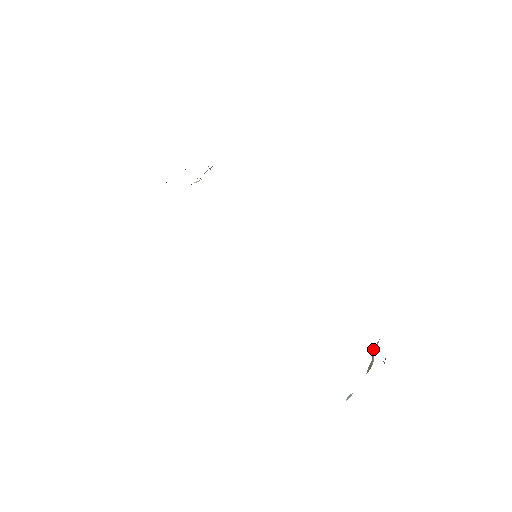
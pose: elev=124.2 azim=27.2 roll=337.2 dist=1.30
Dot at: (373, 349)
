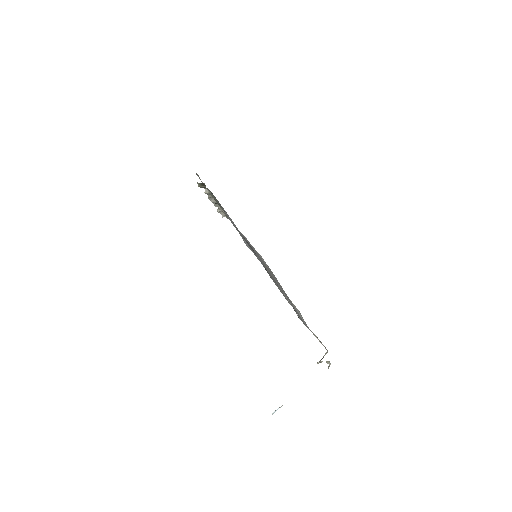
Dot at: occluded
